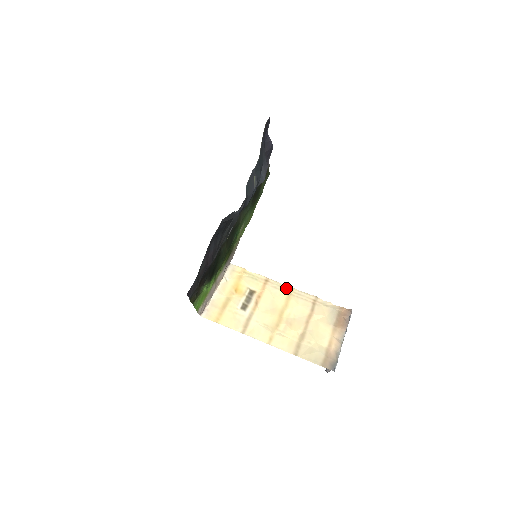
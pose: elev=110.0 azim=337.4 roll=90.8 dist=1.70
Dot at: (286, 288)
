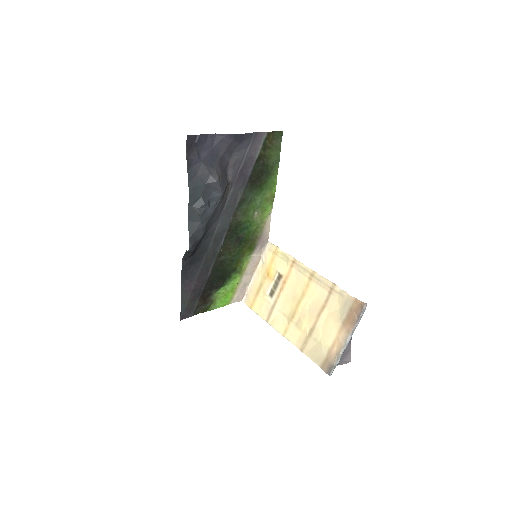
Dot at: (308, 272)
